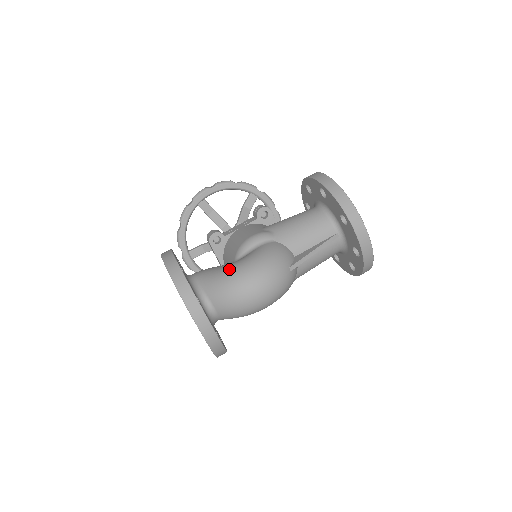
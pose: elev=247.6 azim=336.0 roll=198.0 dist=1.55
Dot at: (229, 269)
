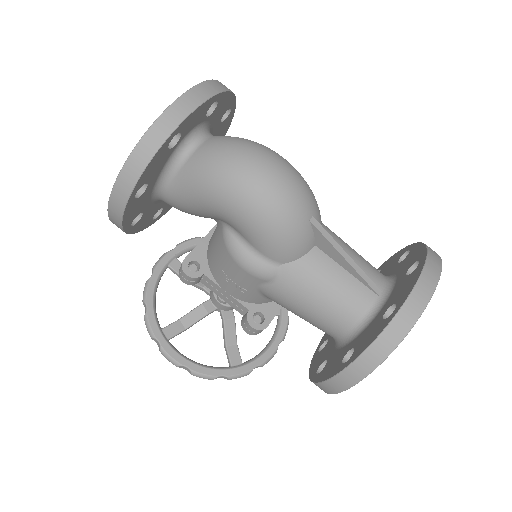
Dot at: occluded
